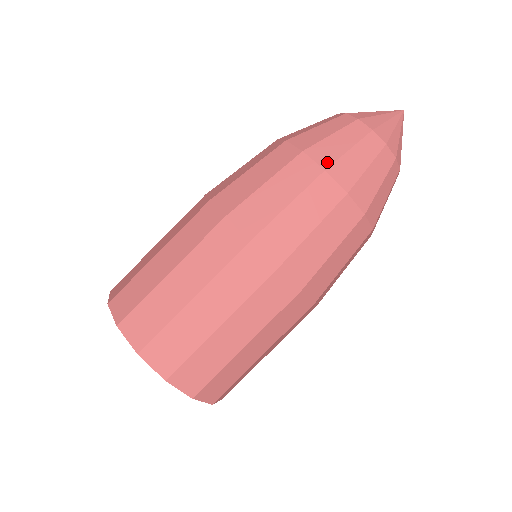
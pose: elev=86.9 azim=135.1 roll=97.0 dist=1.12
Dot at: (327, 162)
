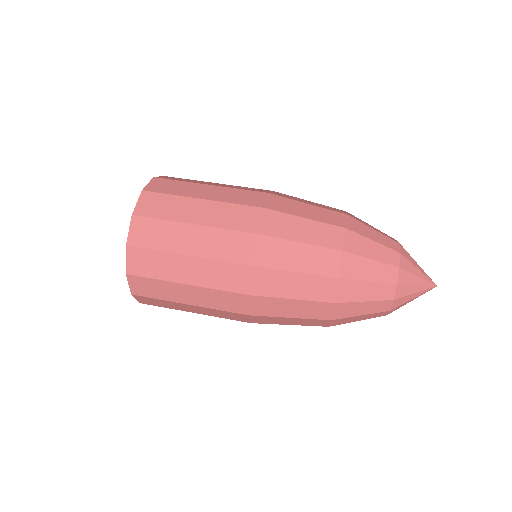
Dot at: (353, 217)
